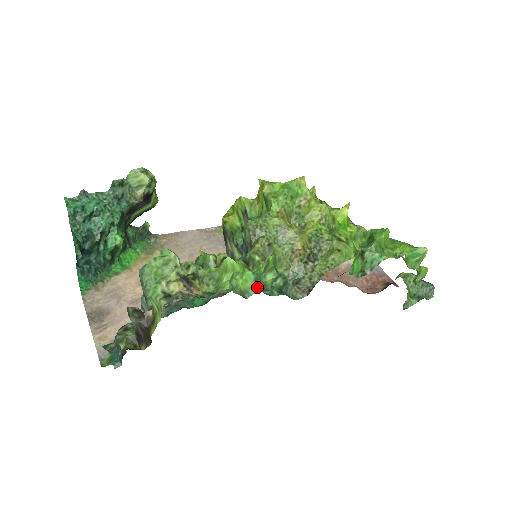
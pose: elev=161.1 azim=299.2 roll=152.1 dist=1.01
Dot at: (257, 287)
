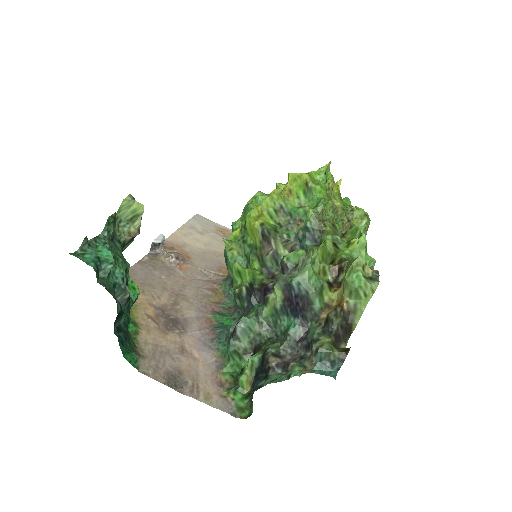
Dot at: occluded
